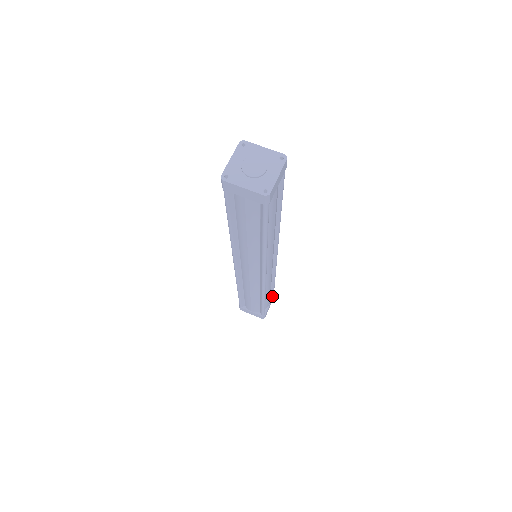
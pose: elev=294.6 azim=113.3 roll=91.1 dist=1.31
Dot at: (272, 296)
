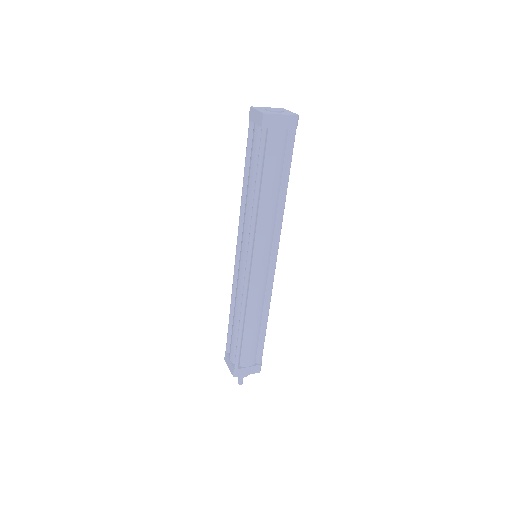
Dot at: occluded
